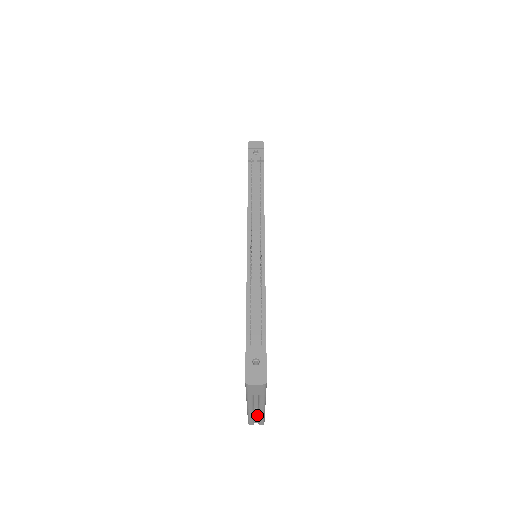
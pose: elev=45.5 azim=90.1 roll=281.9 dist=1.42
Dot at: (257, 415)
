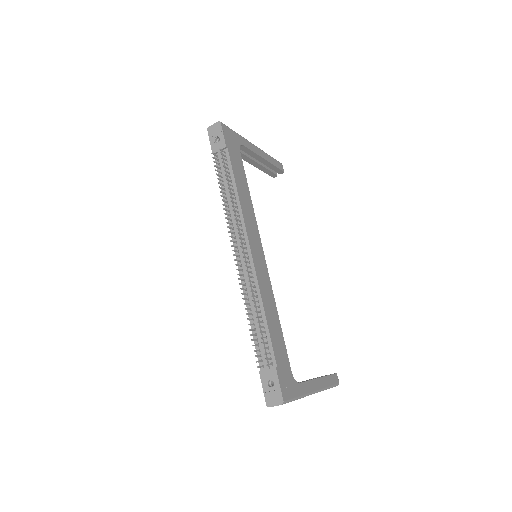
Dot at: occluded
